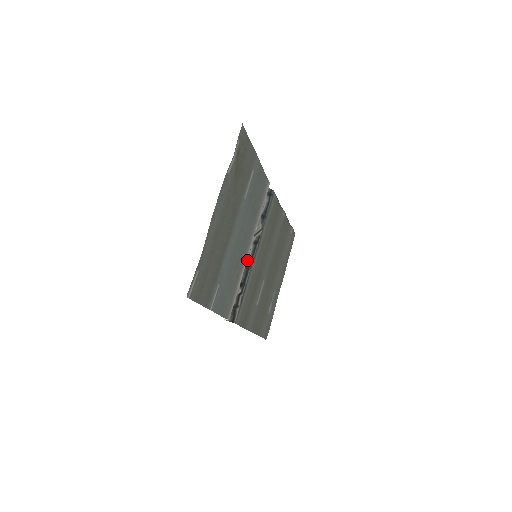
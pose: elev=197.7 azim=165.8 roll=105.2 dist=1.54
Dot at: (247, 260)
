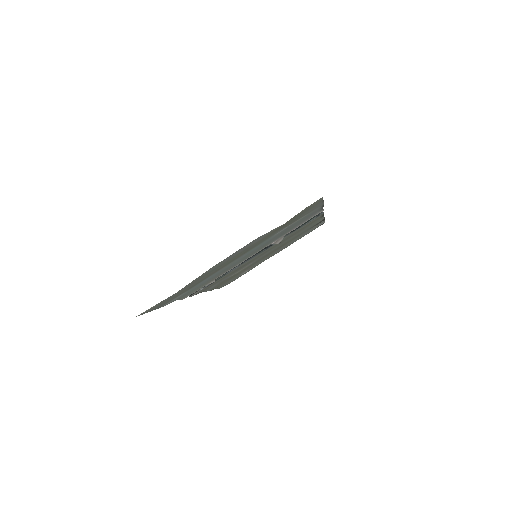
Dot at: occluded
